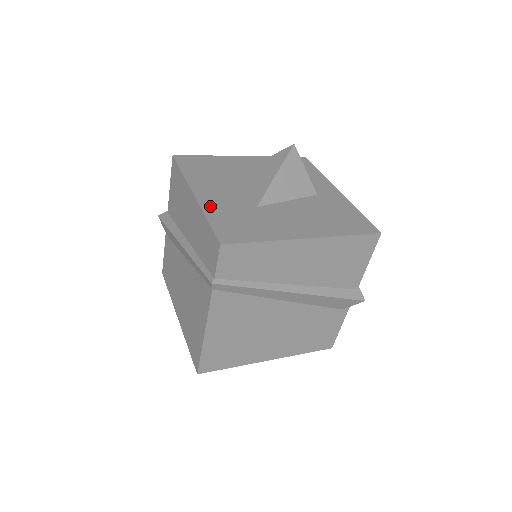
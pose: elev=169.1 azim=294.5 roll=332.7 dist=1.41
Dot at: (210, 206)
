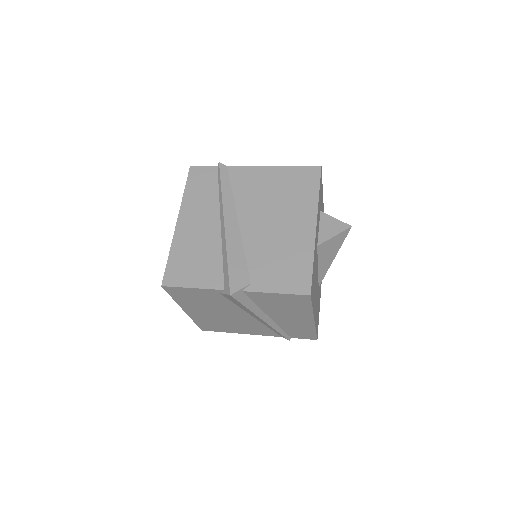
Dot at: occluded
